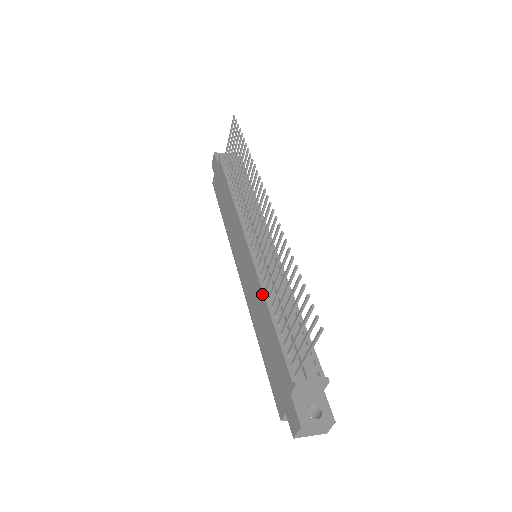
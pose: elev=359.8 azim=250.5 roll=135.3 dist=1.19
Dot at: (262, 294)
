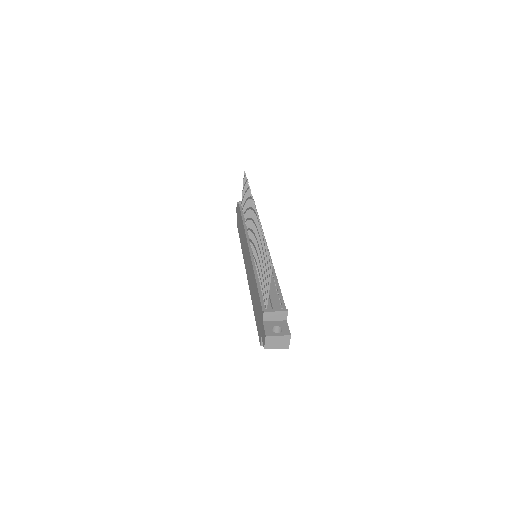
Dot at: (253, 271)
